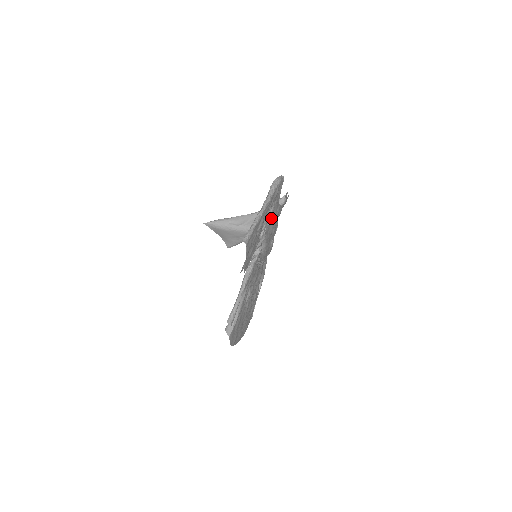
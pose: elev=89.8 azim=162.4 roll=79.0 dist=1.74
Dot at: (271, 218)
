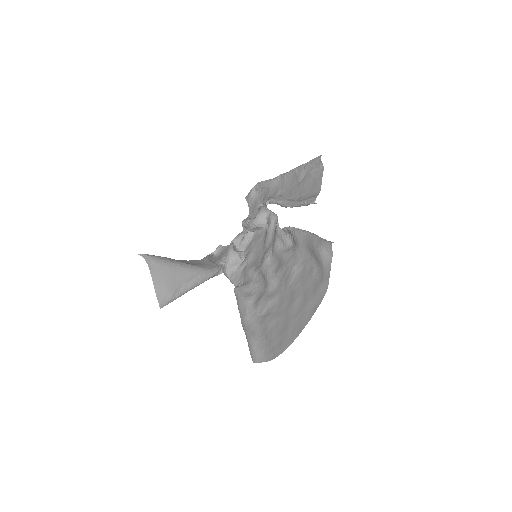
Dot at: occluded
